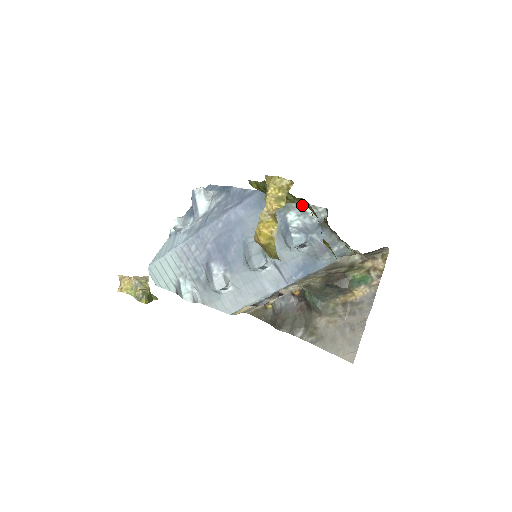
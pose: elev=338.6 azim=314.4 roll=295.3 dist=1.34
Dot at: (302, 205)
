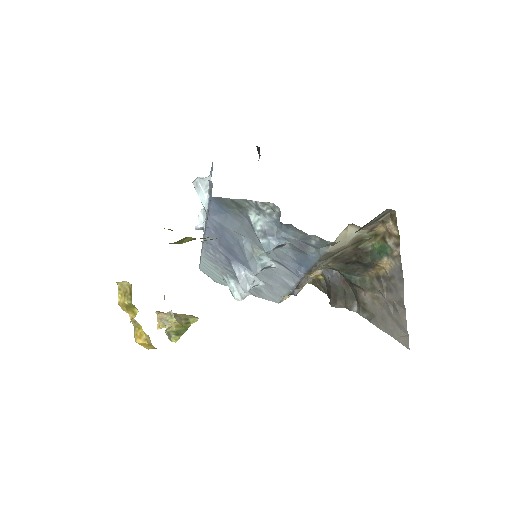
Dot at: (253, 203)
